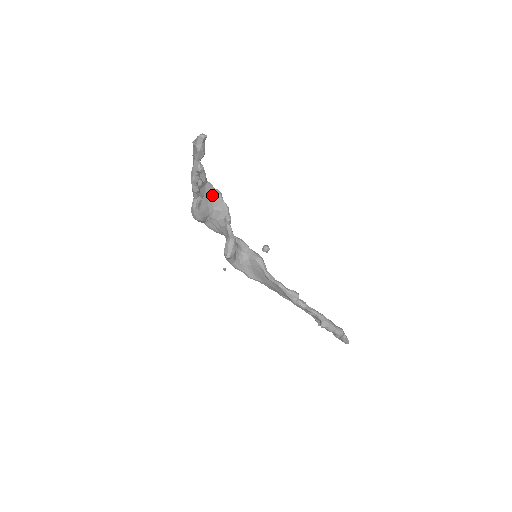
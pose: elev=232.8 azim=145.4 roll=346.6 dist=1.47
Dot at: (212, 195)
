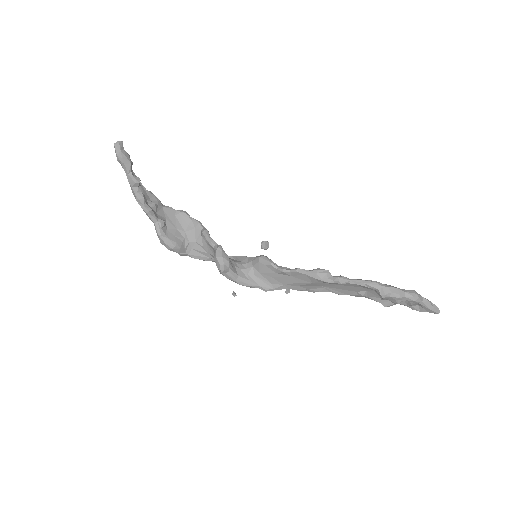
Dot at: (176, 217)
